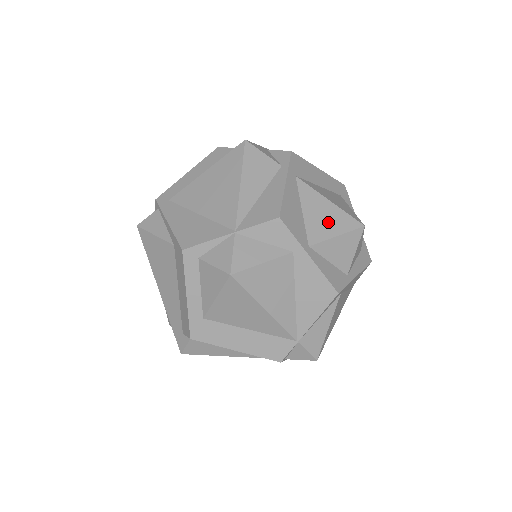
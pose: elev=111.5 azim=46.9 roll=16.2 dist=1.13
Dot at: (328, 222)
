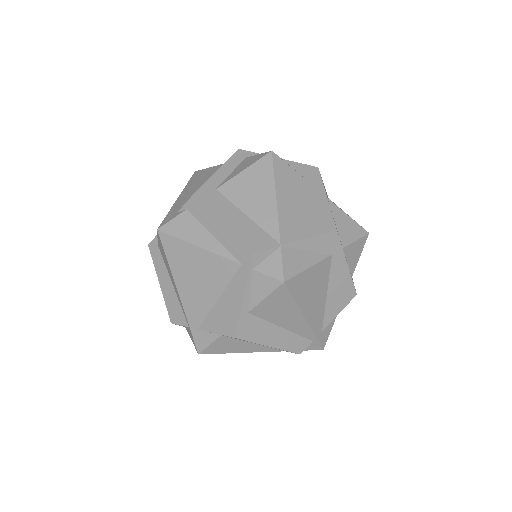
Dot at: occluded
